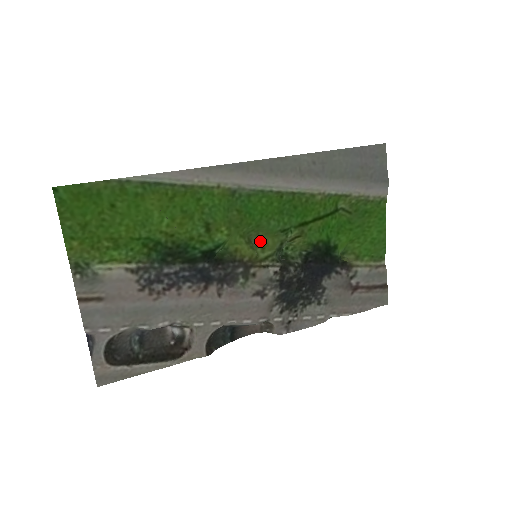
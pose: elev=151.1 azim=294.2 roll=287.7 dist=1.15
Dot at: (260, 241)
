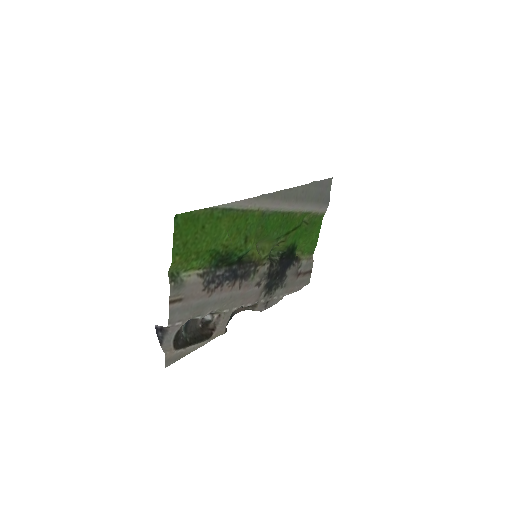
Dot at: (261, 245)
